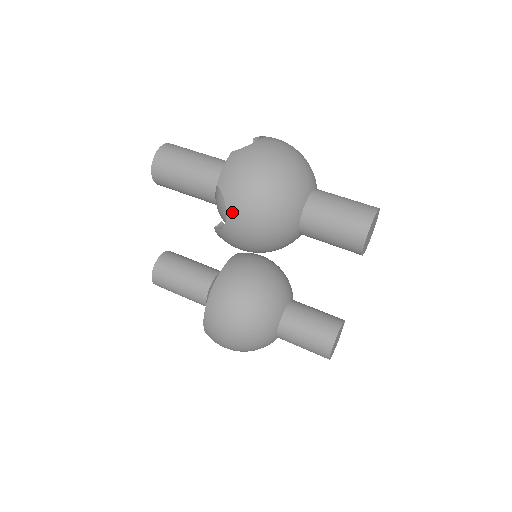
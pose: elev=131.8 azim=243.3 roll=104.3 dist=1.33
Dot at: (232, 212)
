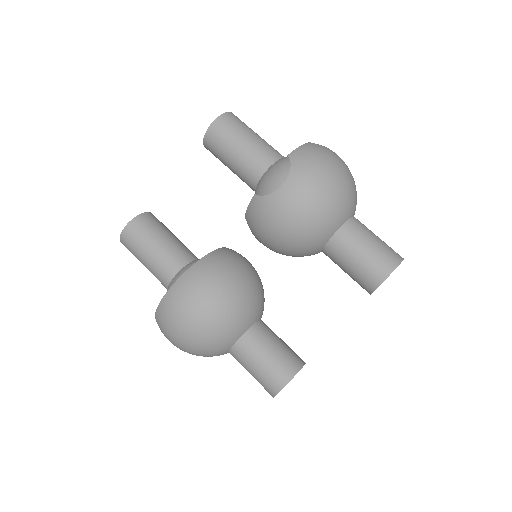
Dot at: (292, 182)
